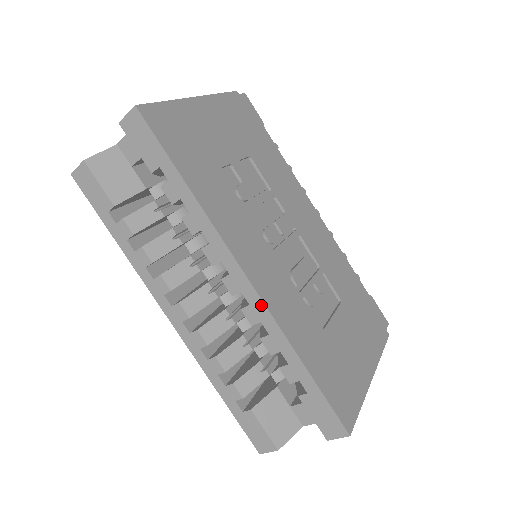
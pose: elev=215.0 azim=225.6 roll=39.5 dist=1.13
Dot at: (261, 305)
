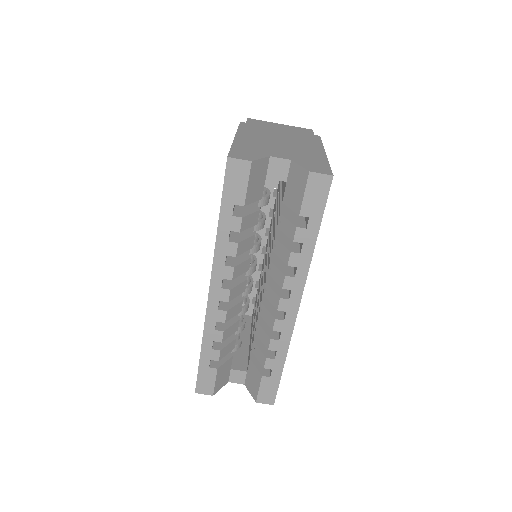
Dot at: (292, 325)
